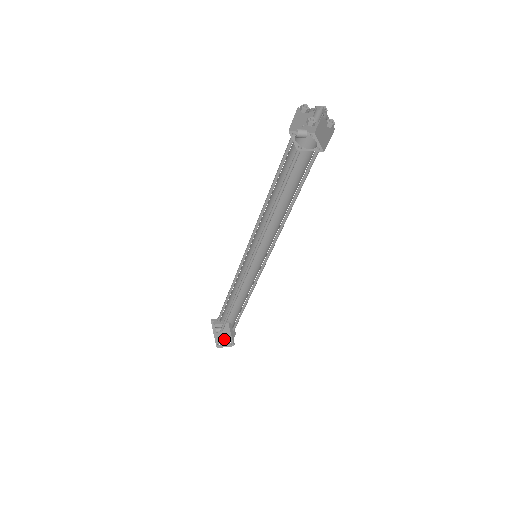
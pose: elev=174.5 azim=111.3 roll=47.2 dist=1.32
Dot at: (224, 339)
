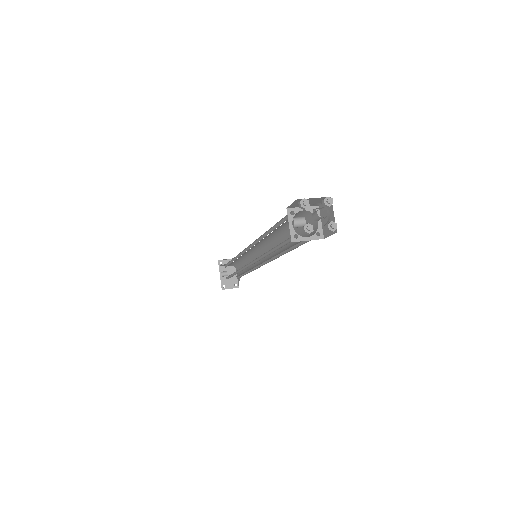
Dot at: (230, 280)
